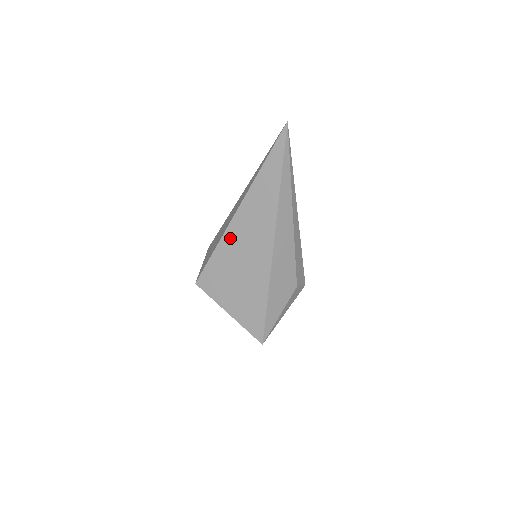
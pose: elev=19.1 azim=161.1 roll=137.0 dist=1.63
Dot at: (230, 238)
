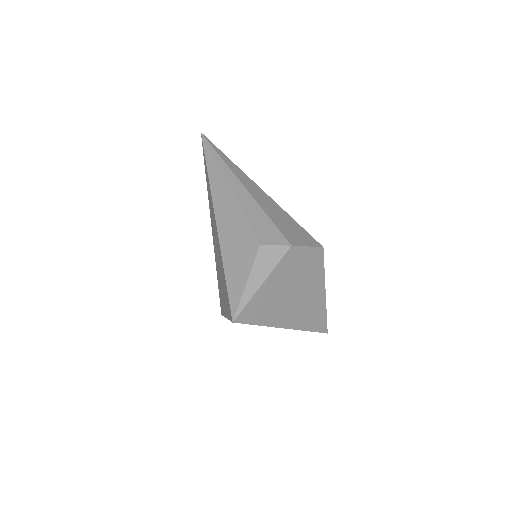
Dot at: (214, 248)
